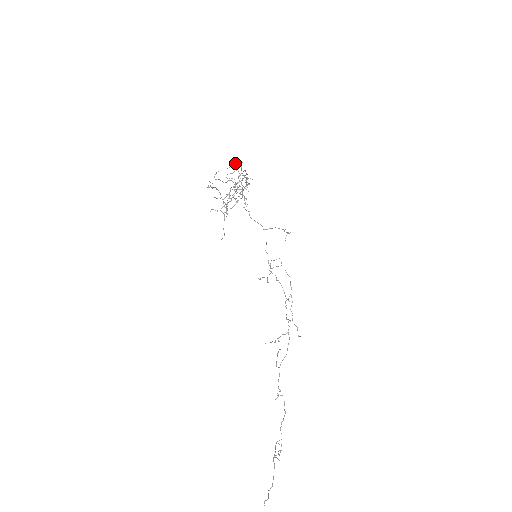
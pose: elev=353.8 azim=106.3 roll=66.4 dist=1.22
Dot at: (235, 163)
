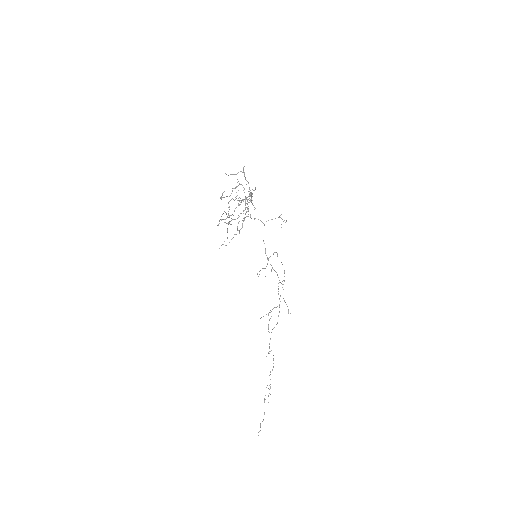
Dot at: (238, 172)
